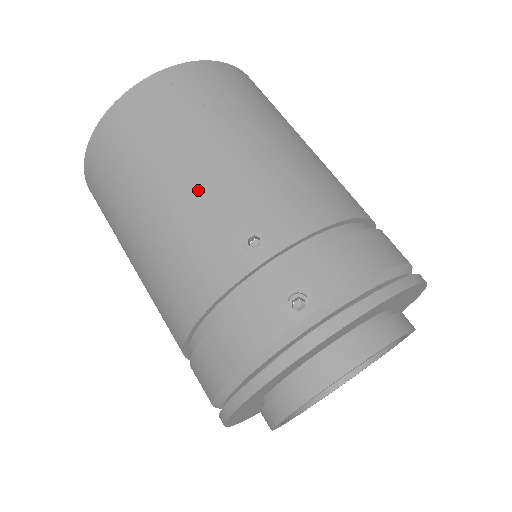
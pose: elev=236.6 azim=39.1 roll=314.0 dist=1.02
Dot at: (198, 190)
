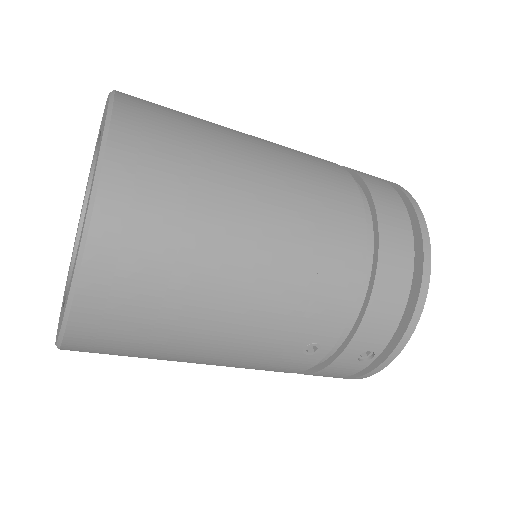
Dot at: (236, 349)
